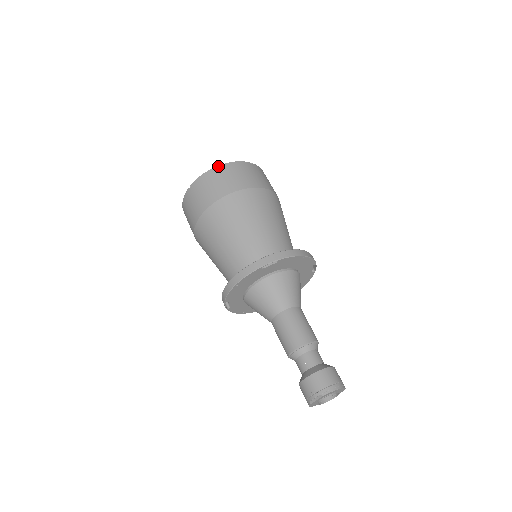
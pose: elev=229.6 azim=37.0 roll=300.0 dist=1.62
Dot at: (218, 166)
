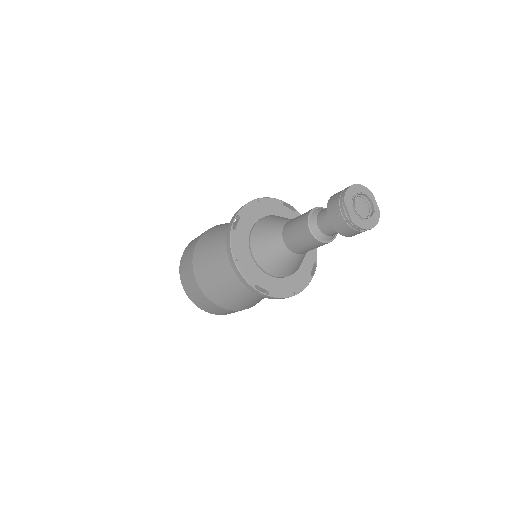
Dot at: occluded
